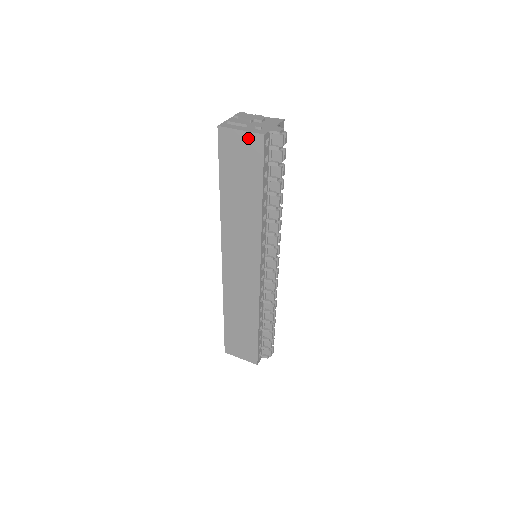
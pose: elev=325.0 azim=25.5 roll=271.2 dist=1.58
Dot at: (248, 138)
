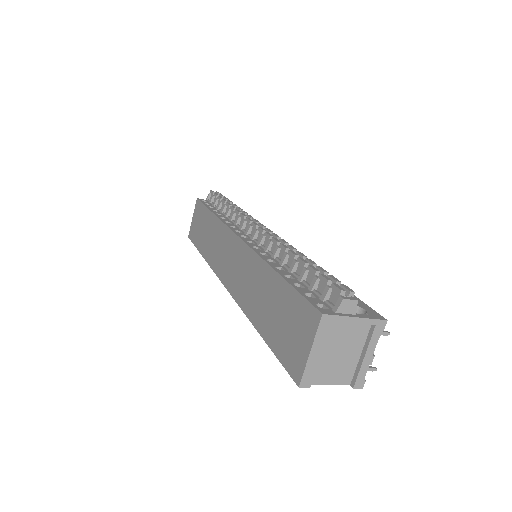
Dot at: (195, 213)
